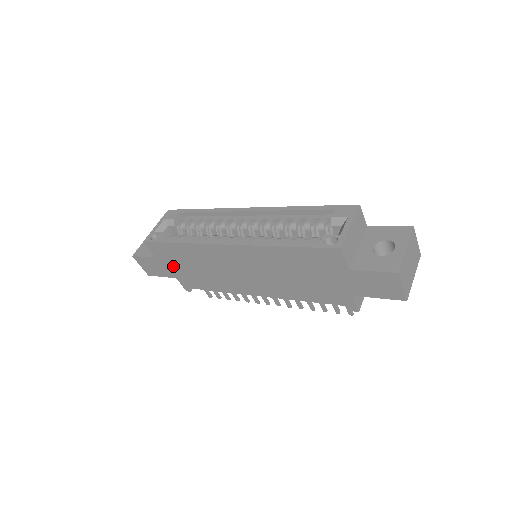
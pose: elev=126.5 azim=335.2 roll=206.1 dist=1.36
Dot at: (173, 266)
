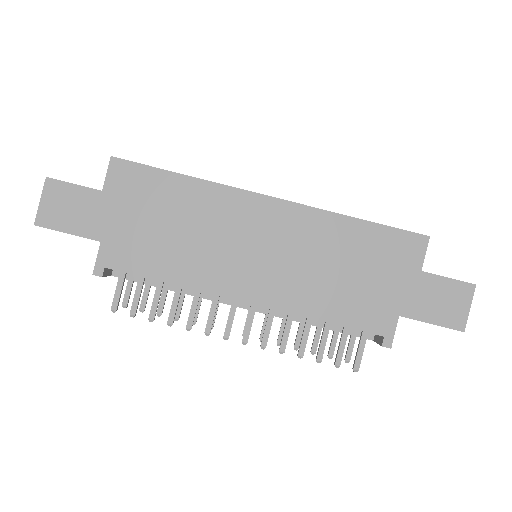
Dot at: (123, 215)
